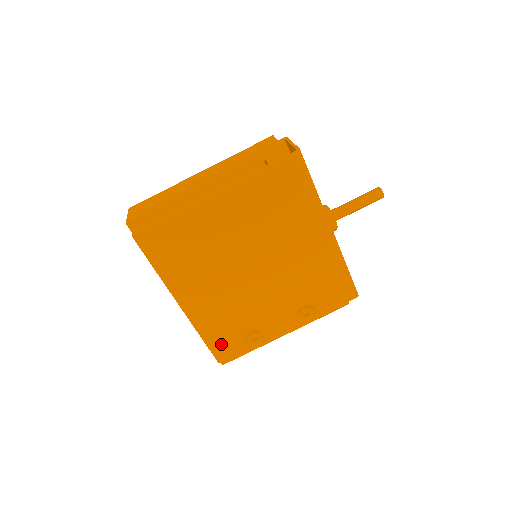
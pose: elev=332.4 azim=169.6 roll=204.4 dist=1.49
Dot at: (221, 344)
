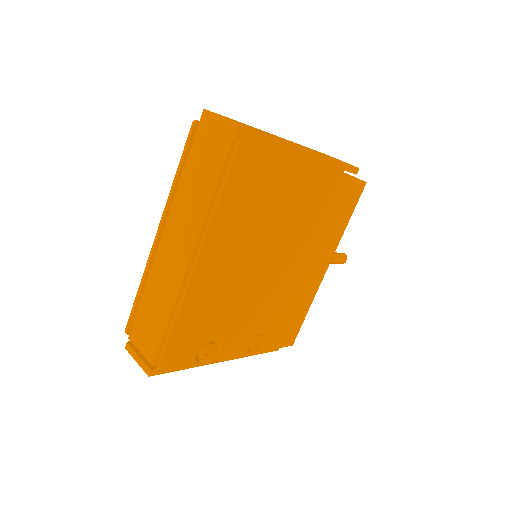
Dot at: (182, 343)
